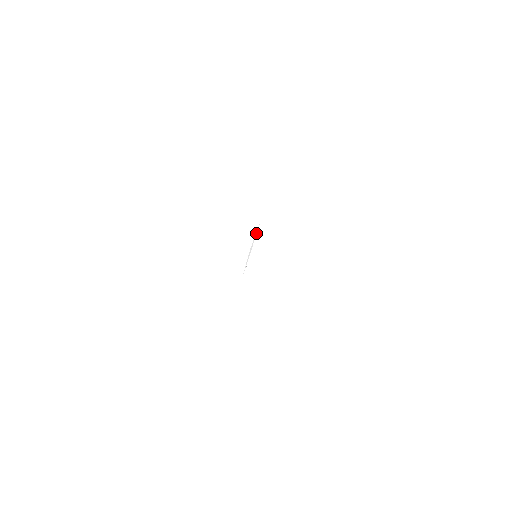
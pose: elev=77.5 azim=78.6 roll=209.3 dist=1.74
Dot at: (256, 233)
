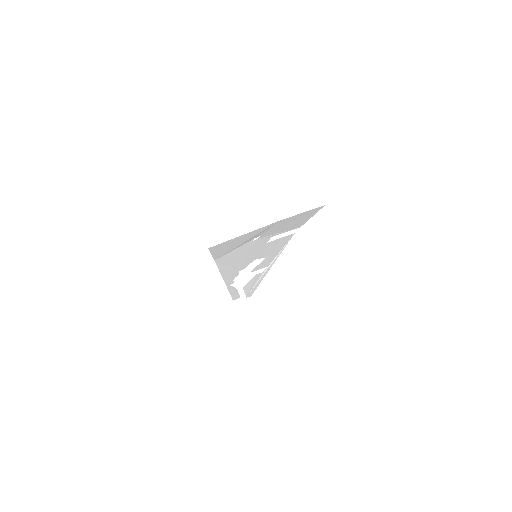
Dot at: (280, 251)
